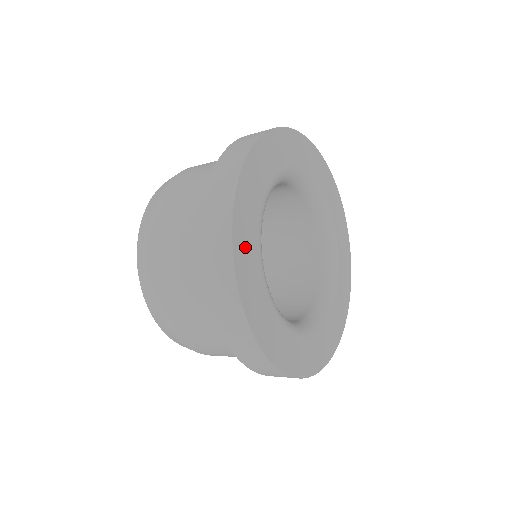
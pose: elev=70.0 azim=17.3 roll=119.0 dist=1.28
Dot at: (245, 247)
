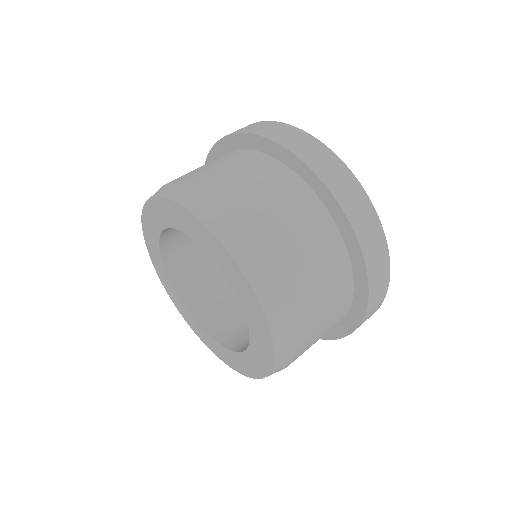
Dot at: occluded
